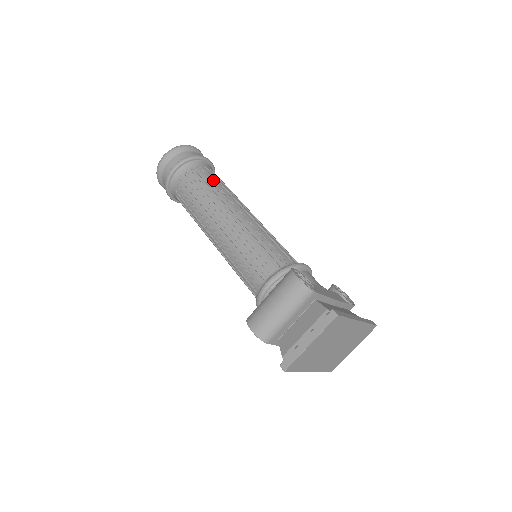
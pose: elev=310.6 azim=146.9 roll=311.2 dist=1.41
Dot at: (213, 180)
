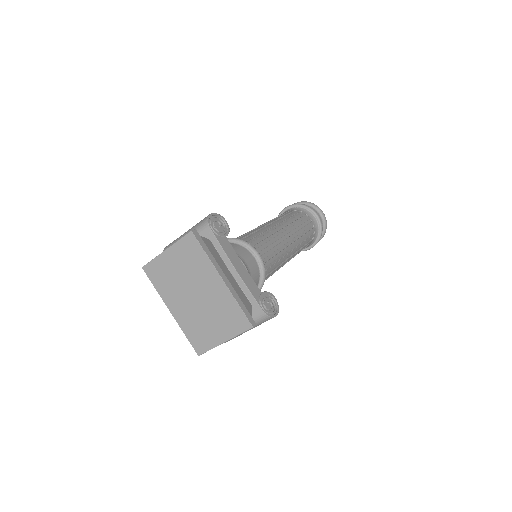
Dot at: (297, 216)
